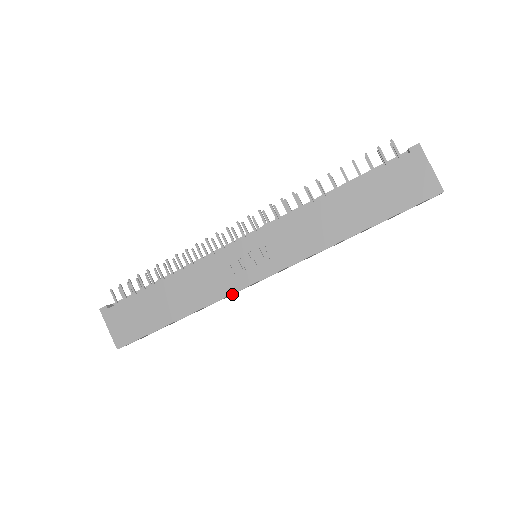
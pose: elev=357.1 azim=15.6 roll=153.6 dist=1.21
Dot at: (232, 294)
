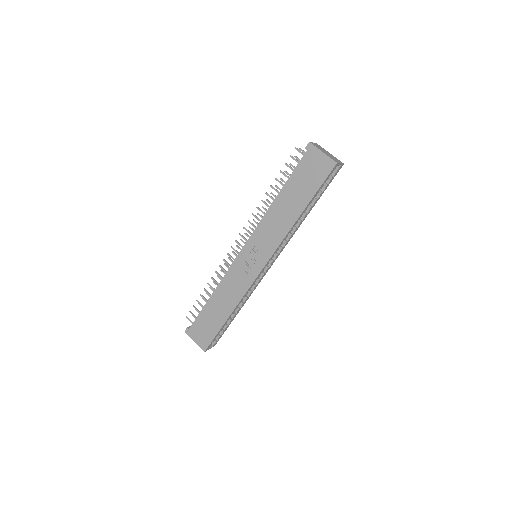
Dot at: (255, 287)
